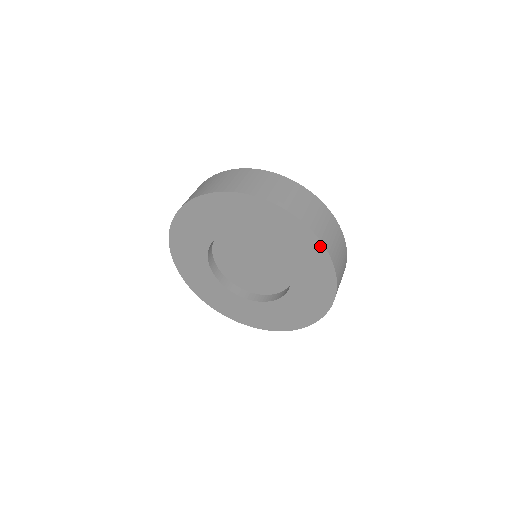
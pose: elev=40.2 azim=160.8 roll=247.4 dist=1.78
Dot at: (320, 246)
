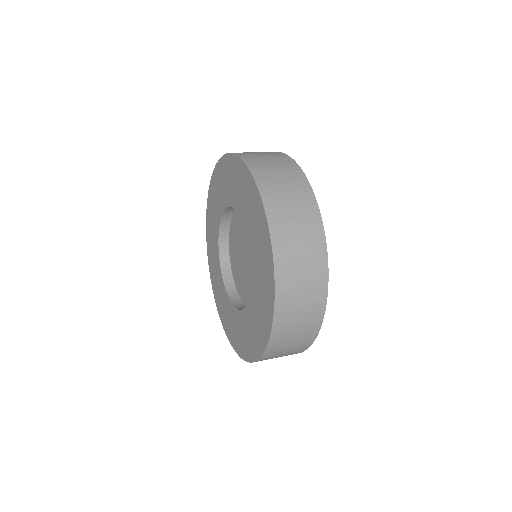
Dot at: (272, 310)
